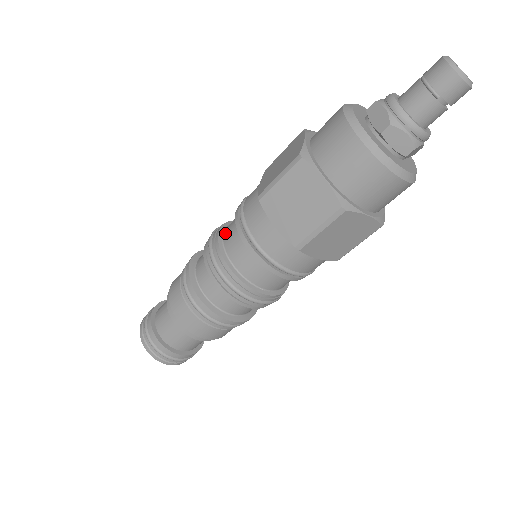
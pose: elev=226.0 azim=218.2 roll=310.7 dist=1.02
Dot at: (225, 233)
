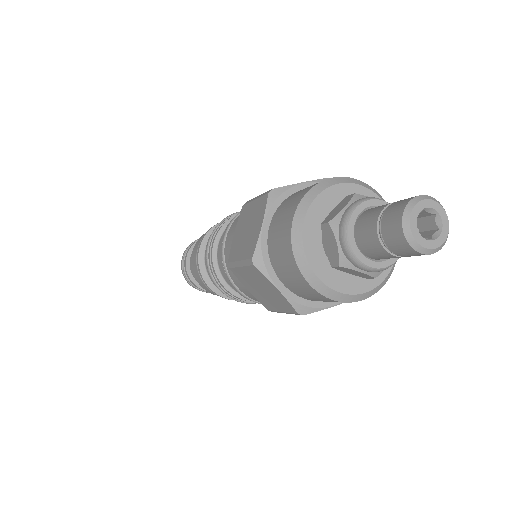
Dot at: occluded
